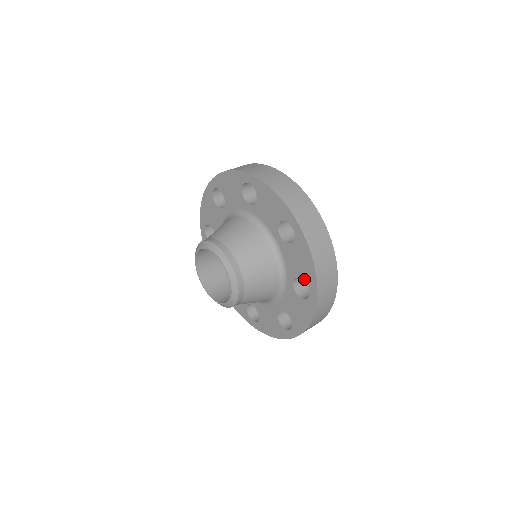
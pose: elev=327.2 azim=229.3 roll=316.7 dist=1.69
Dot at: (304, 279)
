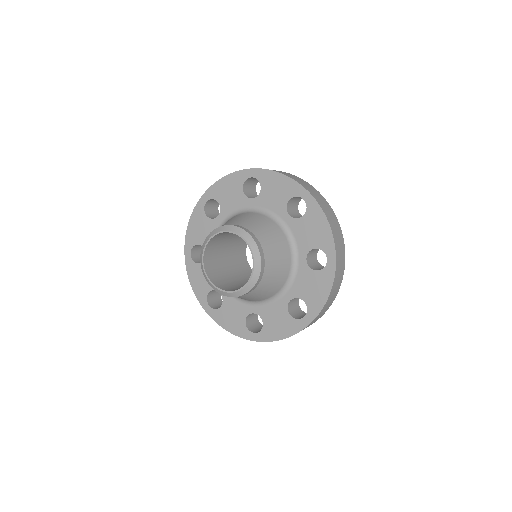
Dot at: (319, 247)
